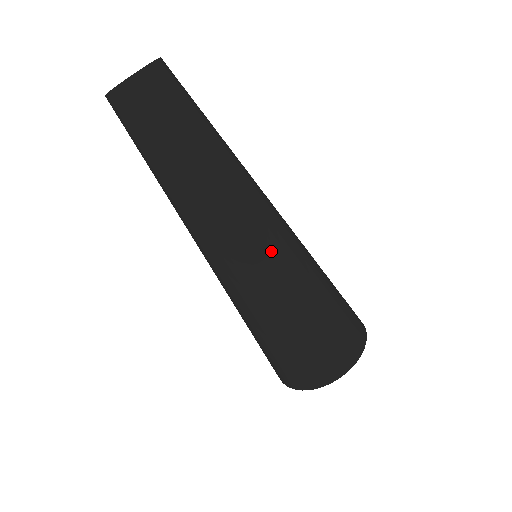
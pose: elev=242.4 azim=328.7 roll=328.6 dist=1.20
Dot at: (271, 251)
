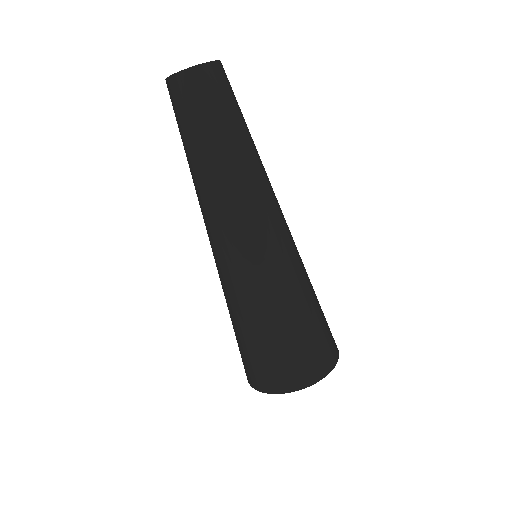
Dot at: (290, 235)
